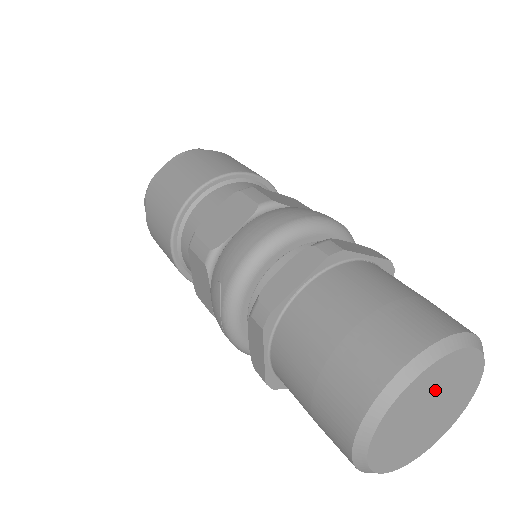
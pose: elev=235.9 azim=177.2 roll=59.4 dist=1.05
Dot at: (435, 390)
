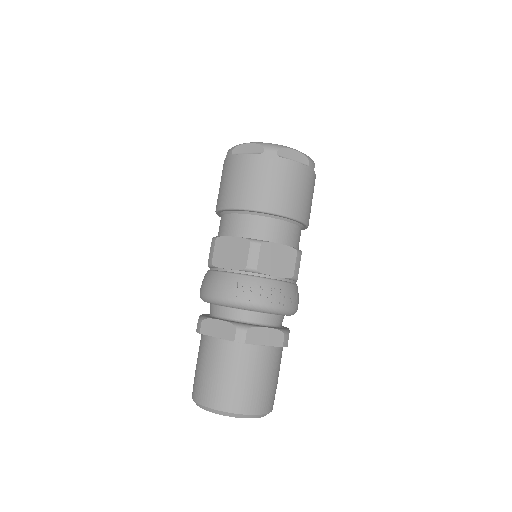
Dot at: occluded
